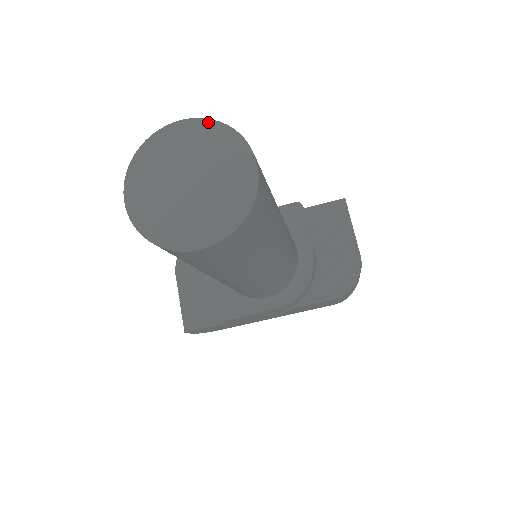
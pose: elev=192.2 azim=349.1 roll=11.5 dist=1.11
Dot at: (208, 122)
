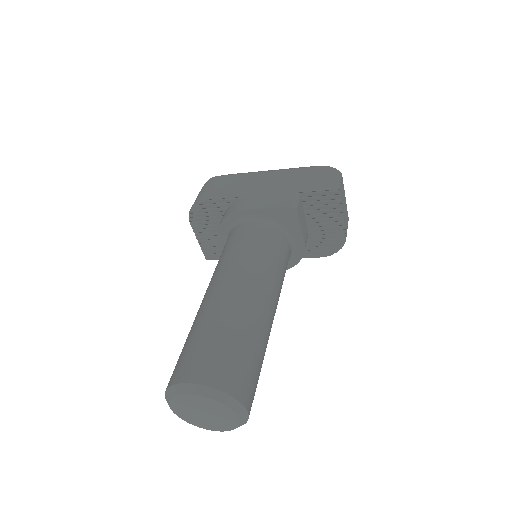
Dot at: (212, 395)
